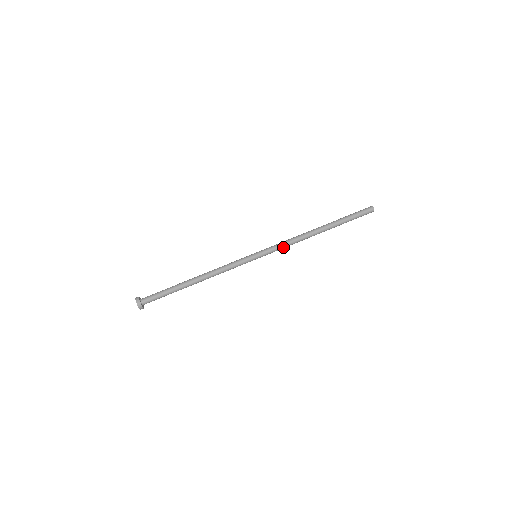
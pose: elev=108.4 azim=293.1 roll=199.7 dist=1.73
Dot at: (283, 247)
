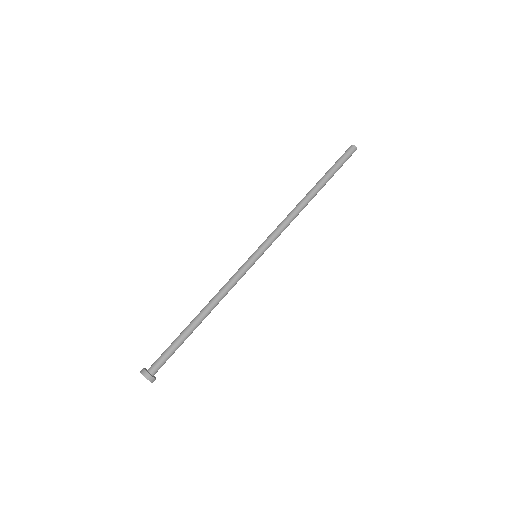
Dot at: occluded
